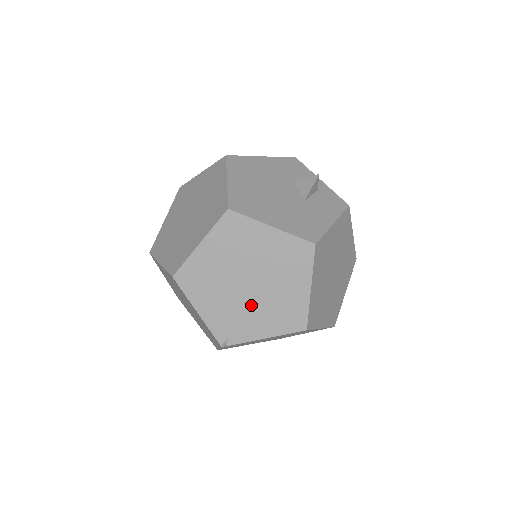
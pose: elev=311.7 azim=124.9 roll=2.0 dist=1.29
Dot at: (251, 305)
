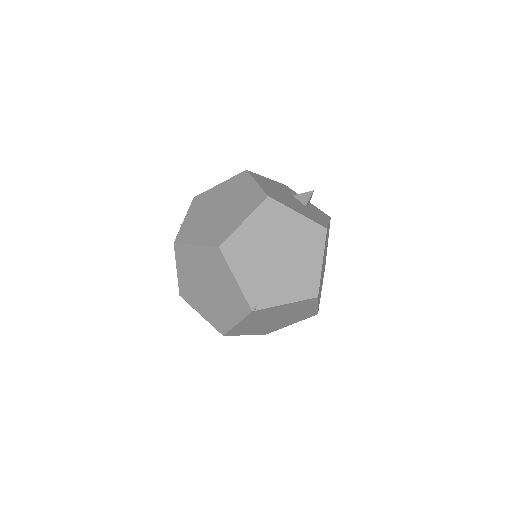
Dot at: (278, 274)
